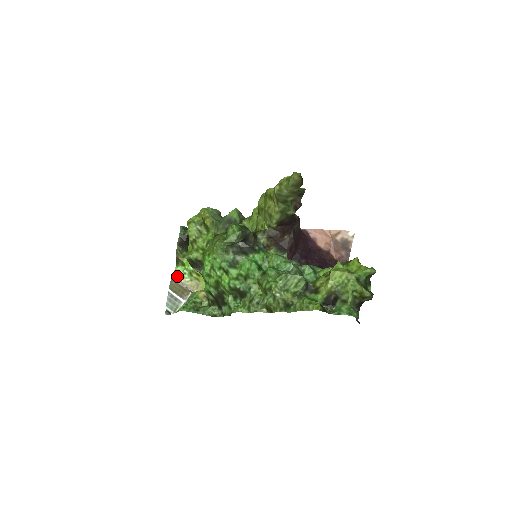
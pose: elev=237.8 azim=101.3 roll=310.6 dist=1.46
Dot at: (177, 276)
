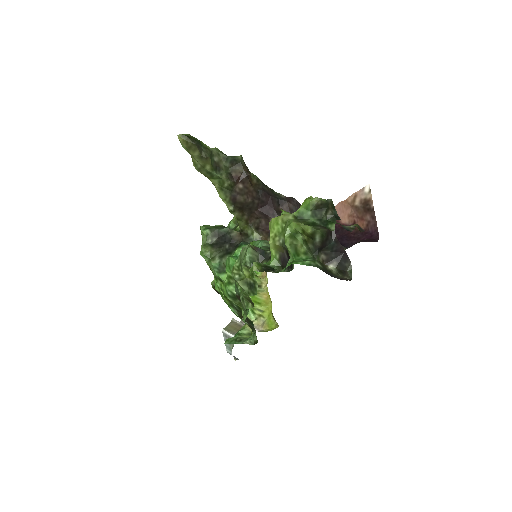
Dot at: occluded
